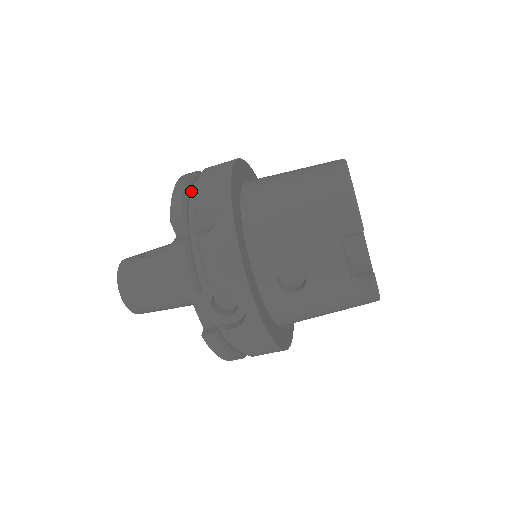
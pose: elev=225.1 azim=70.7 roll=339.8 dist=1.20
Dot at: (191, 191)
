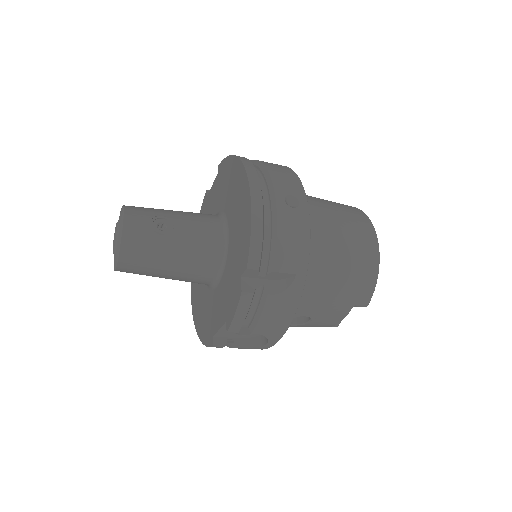
Dot at: (263, 225)
